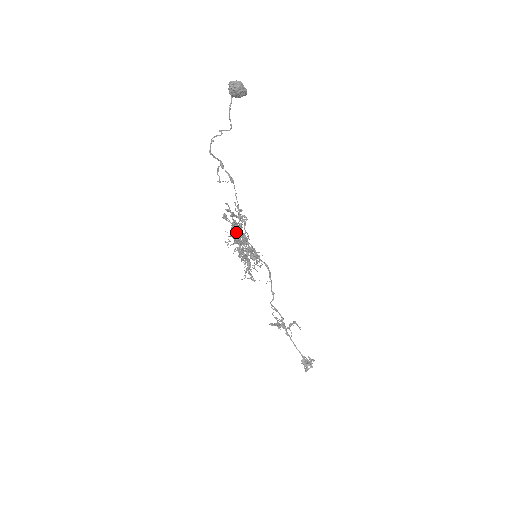
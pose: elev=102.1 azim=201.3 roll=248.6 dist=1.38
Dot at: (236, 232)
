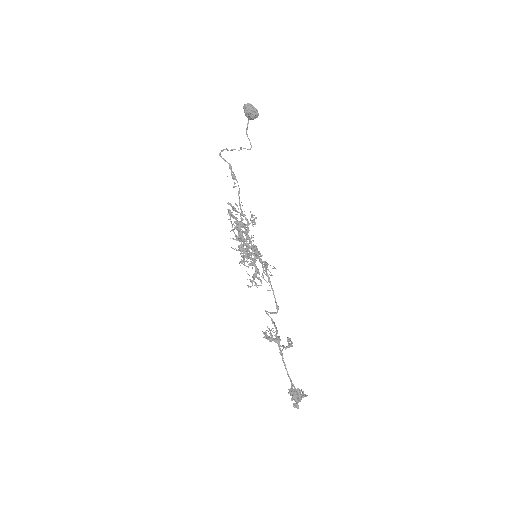
Dot at: occluded
